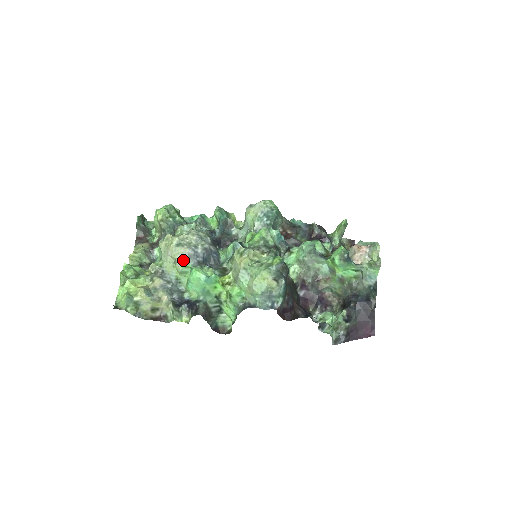
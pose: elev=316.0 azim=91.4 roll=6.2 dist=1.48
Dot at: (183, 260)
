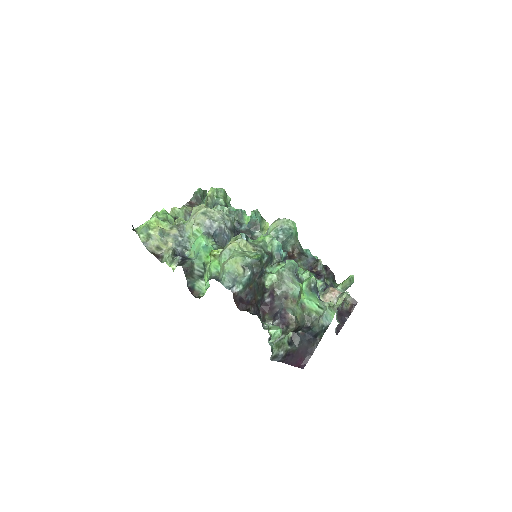
Dot at: (199, 225)
